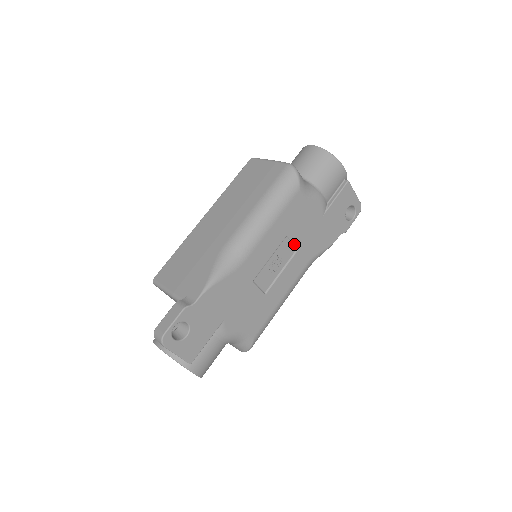
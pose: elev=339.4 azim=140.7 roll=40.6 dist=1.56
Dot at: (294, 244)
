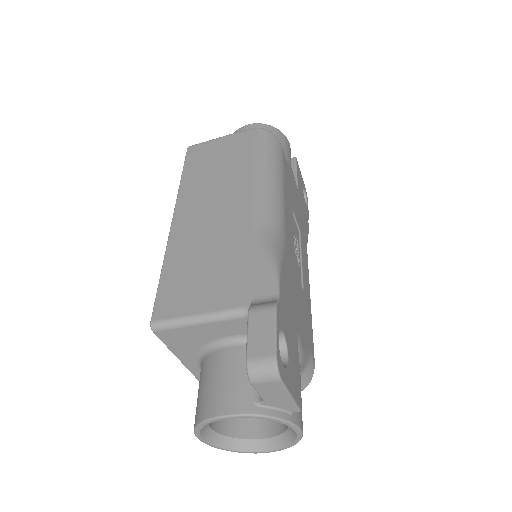
Dot at: (297, 223)
